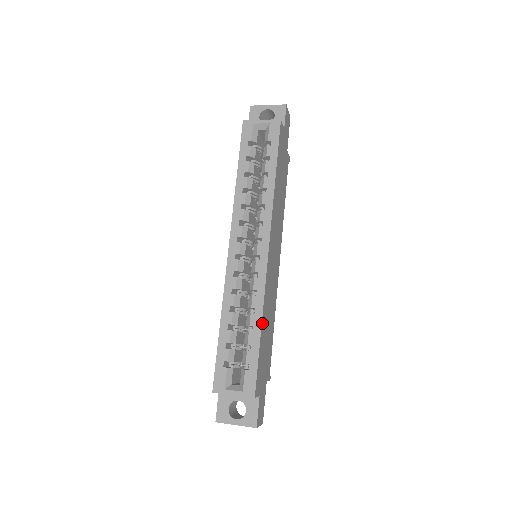
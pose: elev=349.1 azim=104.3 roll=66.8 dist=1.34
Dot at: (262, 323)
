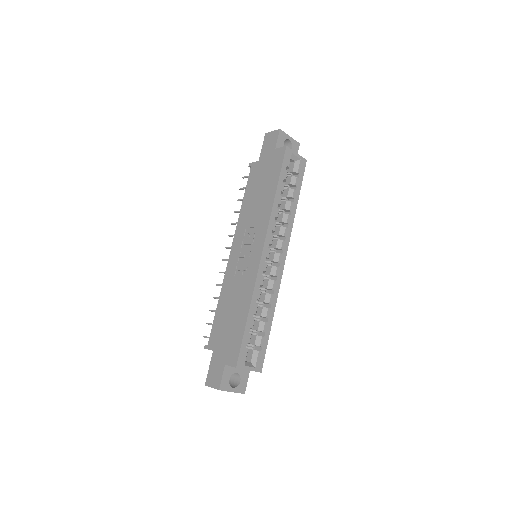
Dot at: (272, 316)
